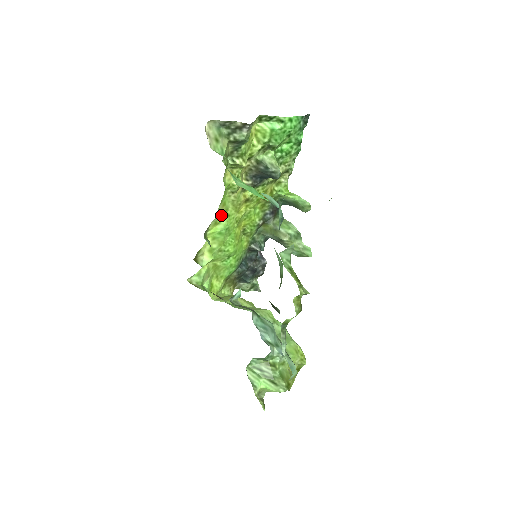
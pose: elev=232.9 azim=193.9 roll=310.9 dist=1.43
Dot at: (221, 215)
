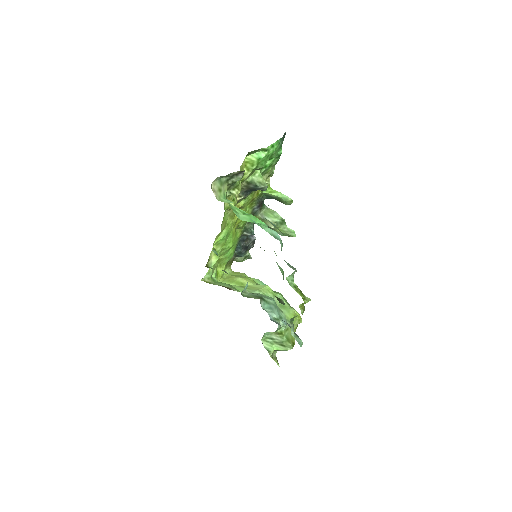
Dot at: (222, 229)
